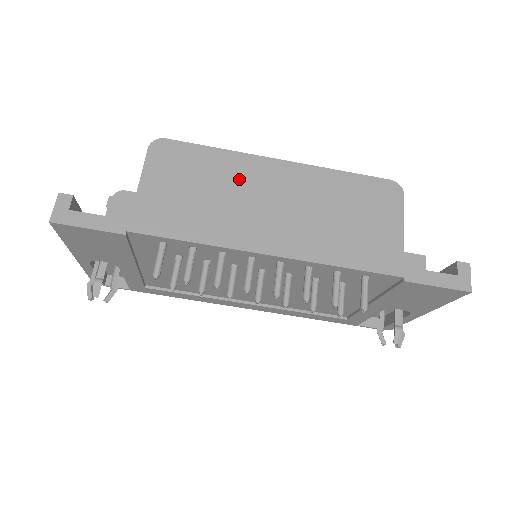
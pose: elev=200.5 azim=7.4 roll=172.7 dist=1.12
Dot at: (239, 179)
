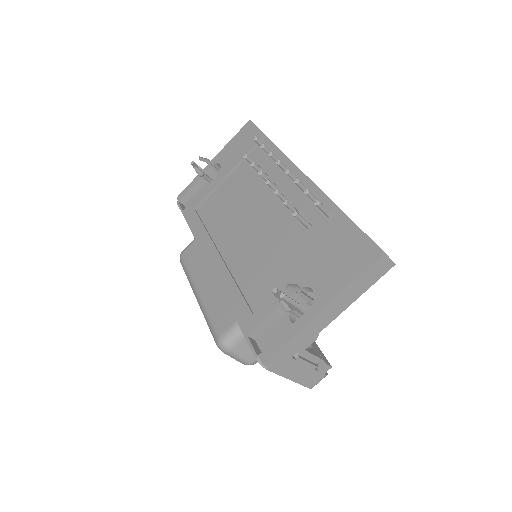
Dot at: occluded
